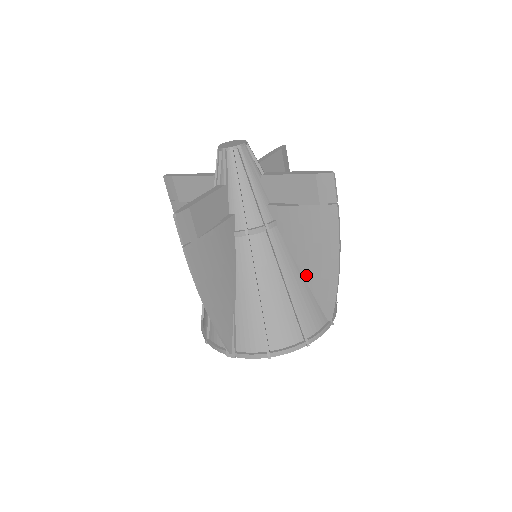
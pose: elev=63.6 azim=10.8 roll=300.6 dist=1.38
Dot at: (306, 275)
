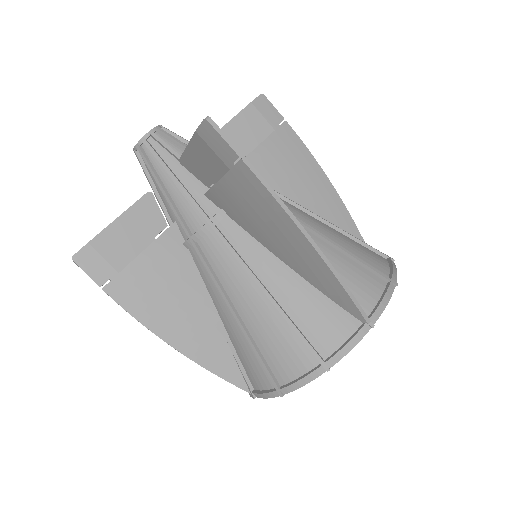
Dot at: (294, 267)
